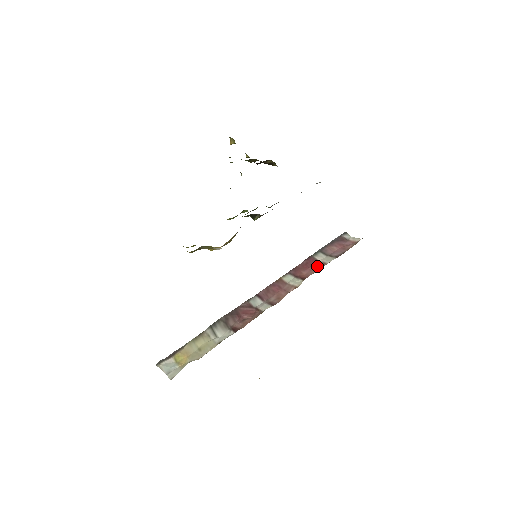
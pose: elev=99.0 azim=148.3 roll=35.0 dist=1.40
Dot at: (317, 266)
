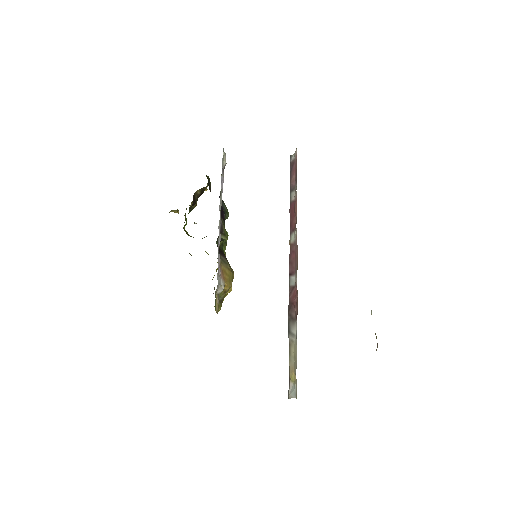
Dot at: (295, 206)
